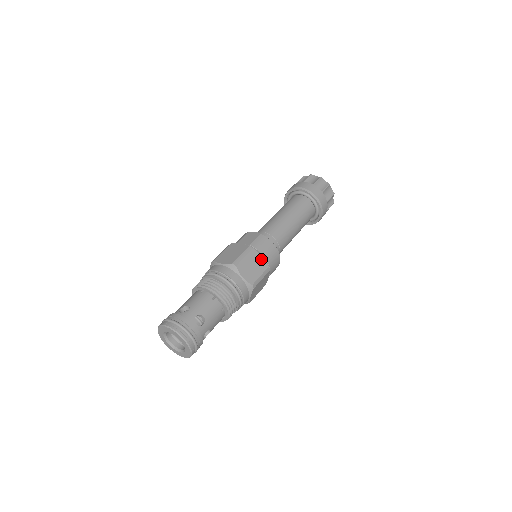
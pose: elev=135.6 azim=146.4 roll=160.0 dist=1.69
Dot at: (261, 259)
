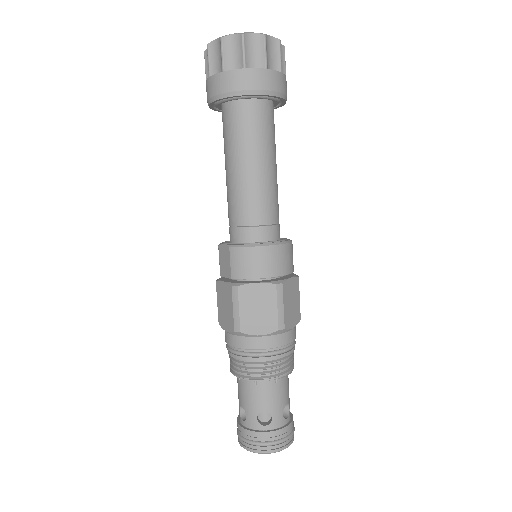
Dot at: (259, 287)
